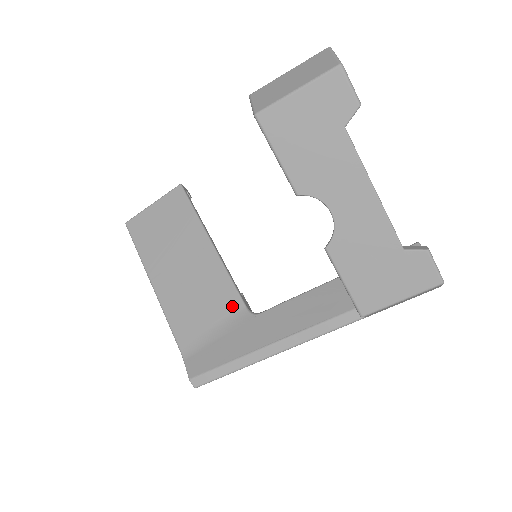
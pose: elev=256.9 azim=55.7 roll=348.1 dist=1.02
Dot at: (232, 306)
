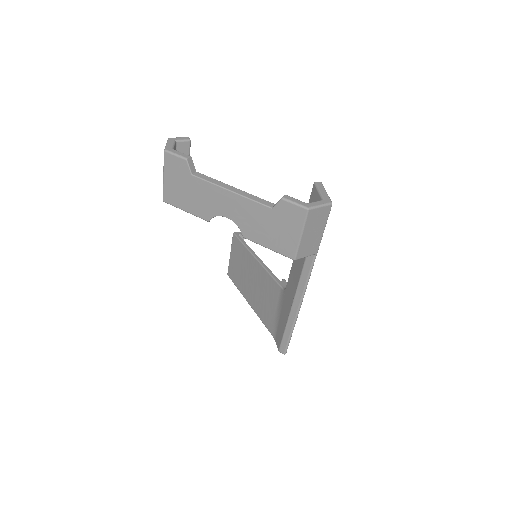
Dot at: (277, 292)
